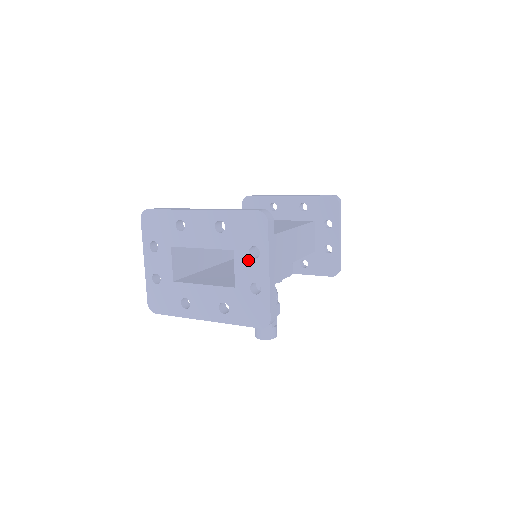
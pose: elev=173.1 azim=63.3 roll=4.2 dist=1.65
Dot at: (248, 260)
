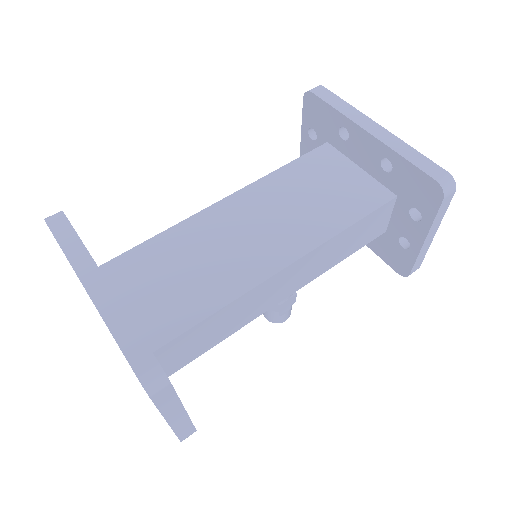
Dot at: occluded
